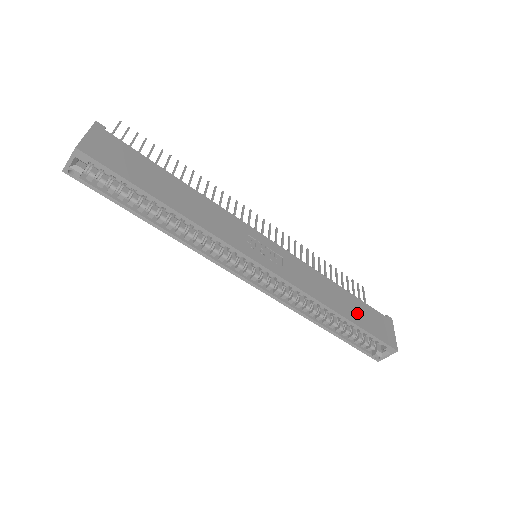
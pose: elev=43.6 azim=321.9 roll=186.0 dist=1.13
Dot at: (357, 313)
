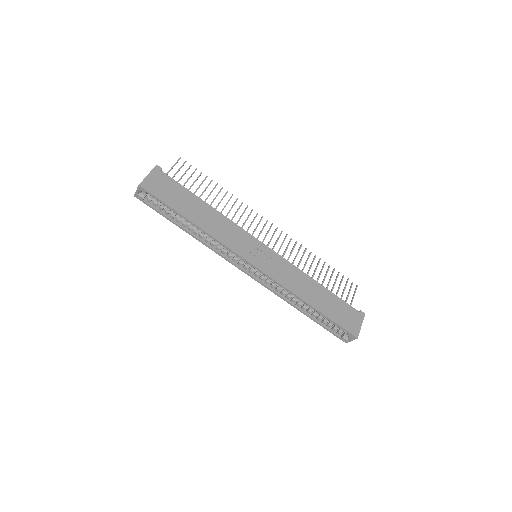
Dot at: (328, 305)
